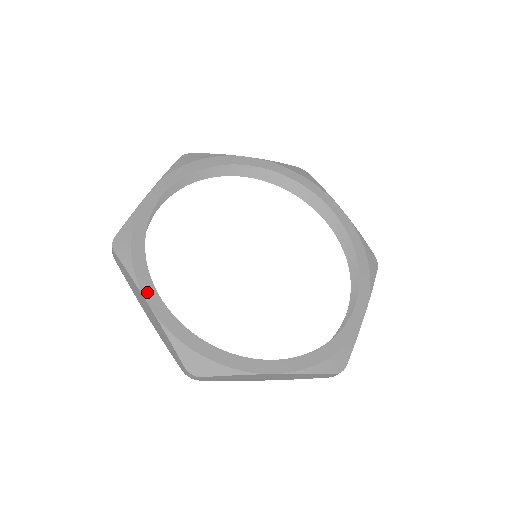
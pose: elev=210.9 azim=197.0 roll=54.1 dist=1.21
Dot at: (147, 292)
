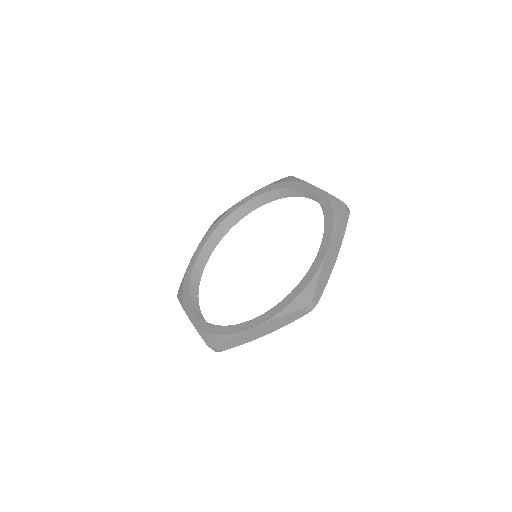
Dot at: (188, 312)
